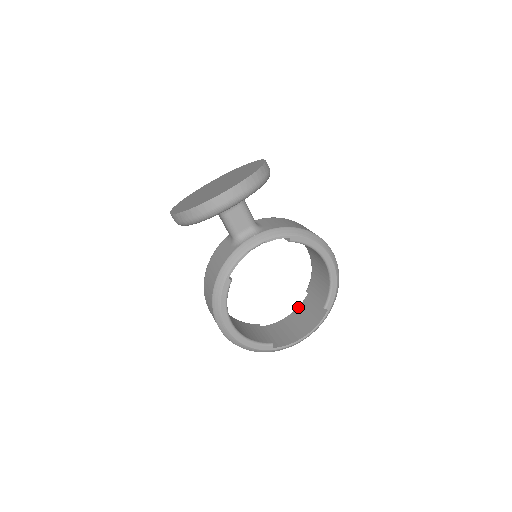
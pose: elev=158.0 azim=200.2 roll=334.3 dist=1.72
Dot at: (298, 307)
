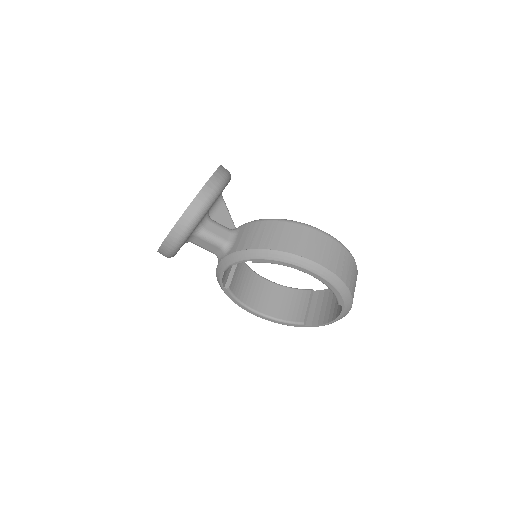
Dot at: occluded
